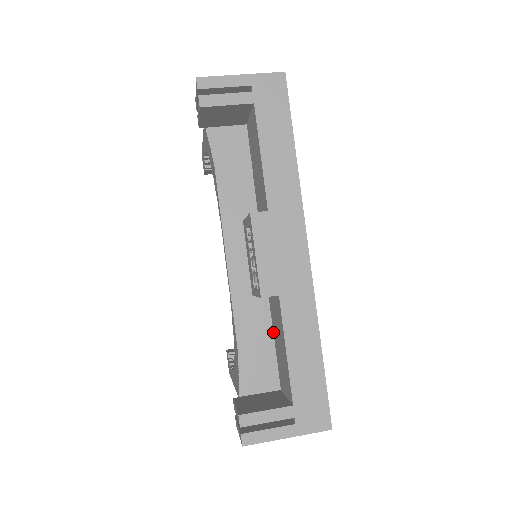
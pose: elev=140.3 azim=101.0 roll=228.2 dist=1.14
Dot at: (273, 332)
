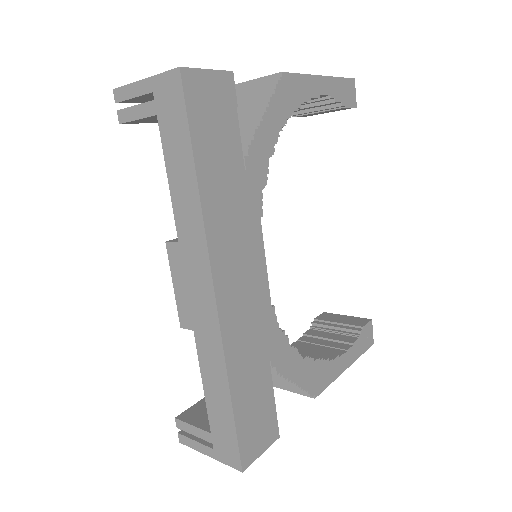
Dot at: occluded
